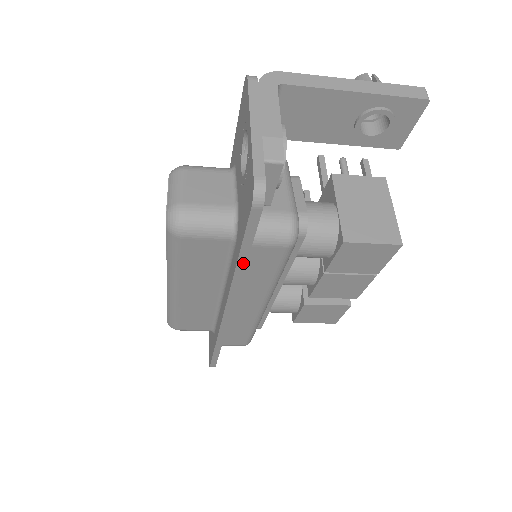
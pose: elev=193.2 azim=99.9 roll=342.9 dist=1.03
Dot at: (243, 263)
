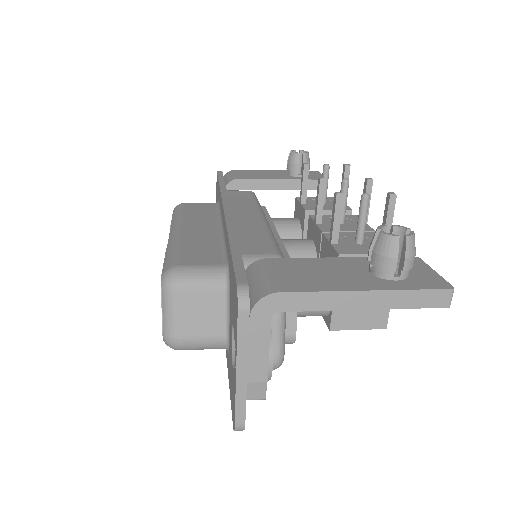
Dot at: occluded
